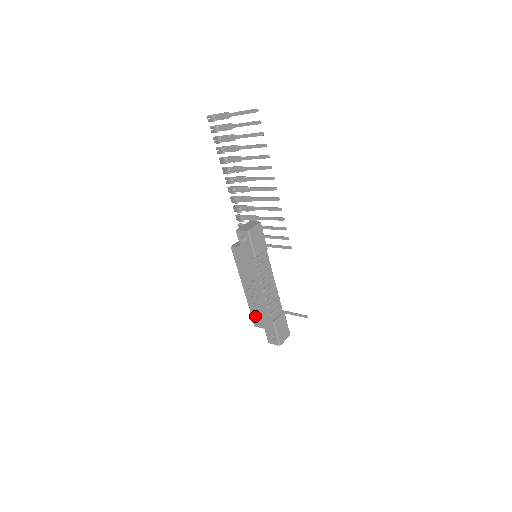
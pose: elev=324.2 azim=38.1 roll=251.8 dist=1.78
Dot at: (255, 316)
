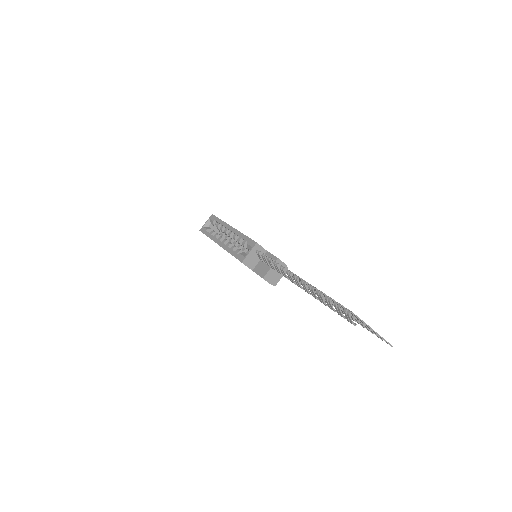
Dot at: occluded
